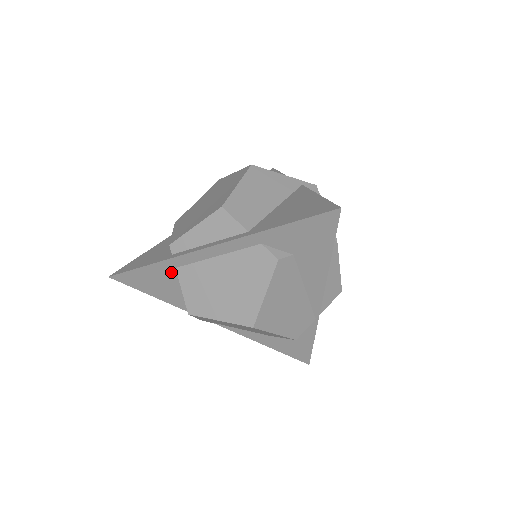
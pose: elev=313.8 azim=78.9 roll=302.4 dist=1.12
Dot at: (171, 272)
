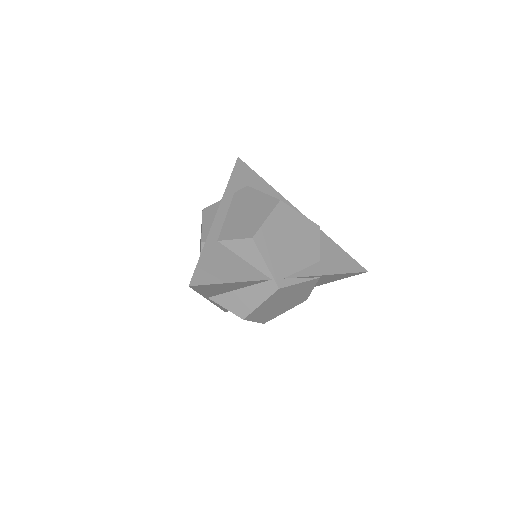
Dot at: (218, 247)
